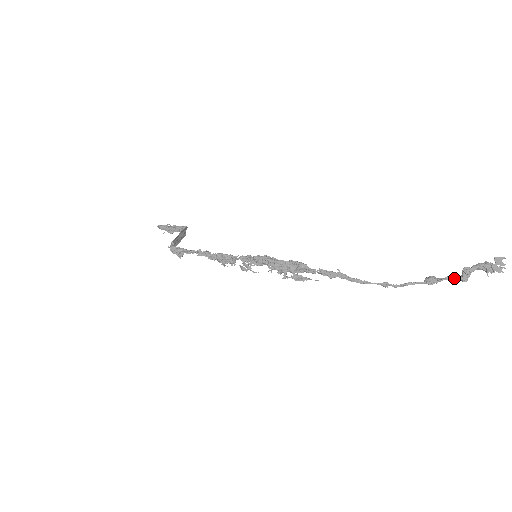
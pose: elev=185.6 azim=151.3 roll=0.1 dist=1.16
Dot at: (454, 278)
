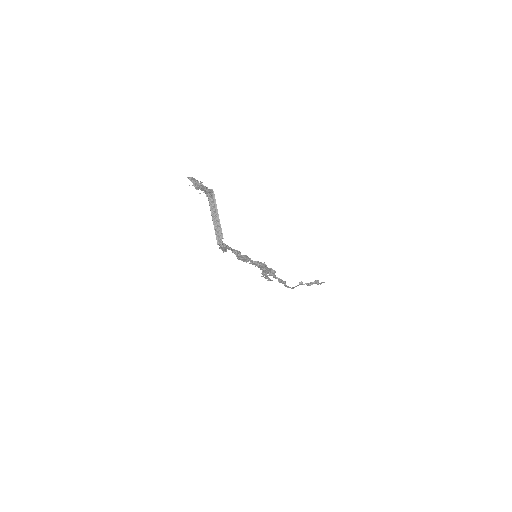
Dot at: (307, 285)
